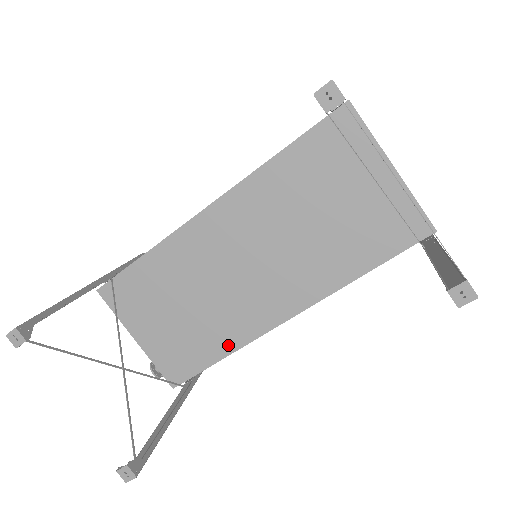
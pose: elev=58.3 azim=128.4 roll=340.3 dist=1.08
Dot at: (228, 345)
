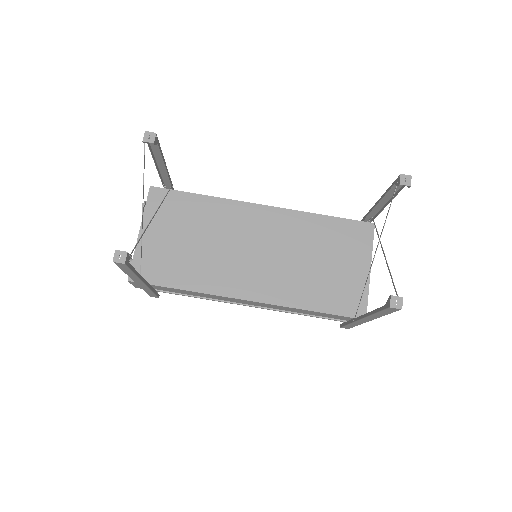
Dot at: (195, 284)
